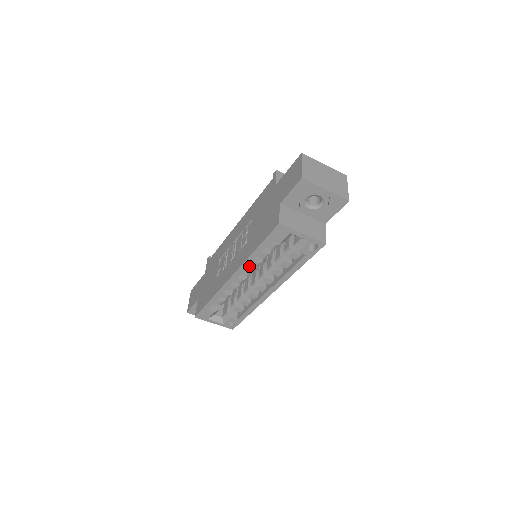
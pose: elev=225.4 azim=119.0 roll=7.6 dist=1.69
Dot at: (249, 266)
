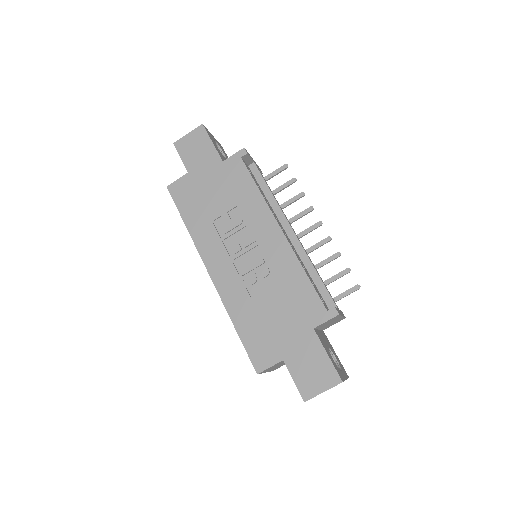
Dot at: occluded
